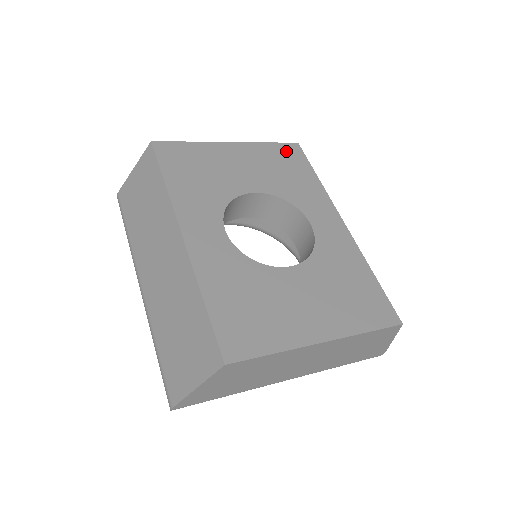
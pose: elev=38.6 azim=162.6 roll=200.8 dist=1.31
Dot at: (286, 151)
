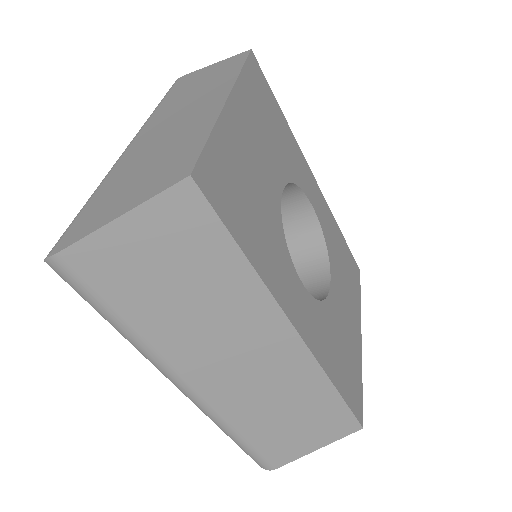
Dot at: (256, 79)
